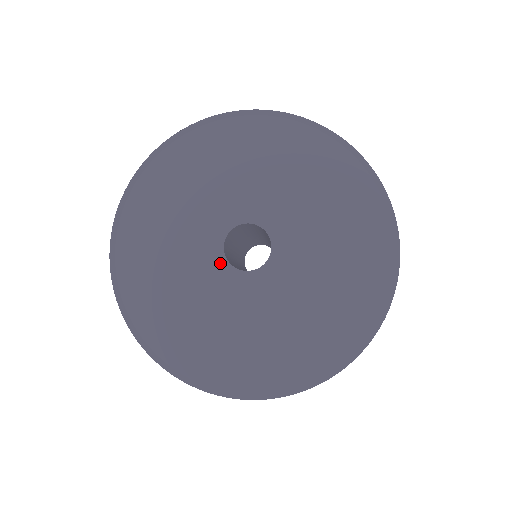
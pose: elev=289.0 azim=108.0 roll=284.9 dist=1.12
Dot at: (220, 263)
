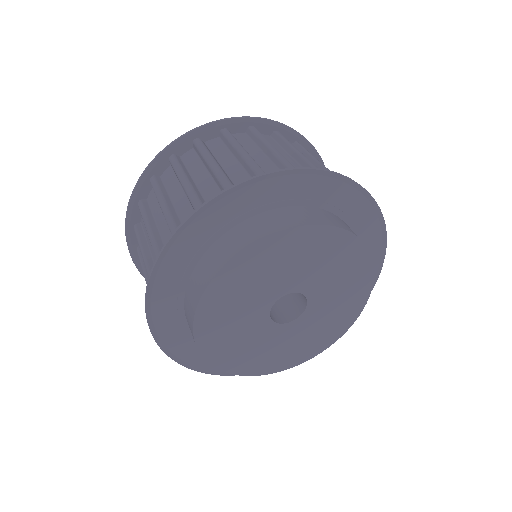
Dot at: (275, 328)
